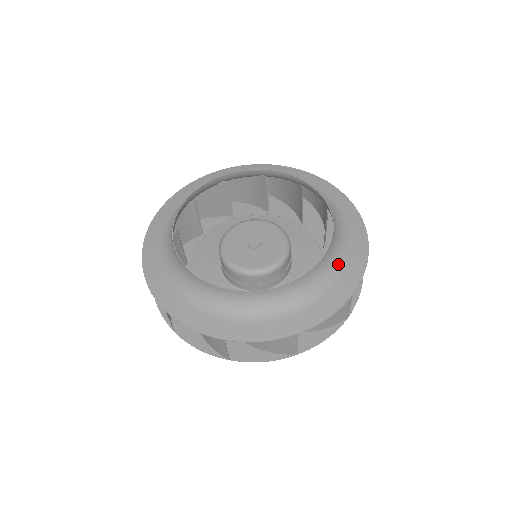
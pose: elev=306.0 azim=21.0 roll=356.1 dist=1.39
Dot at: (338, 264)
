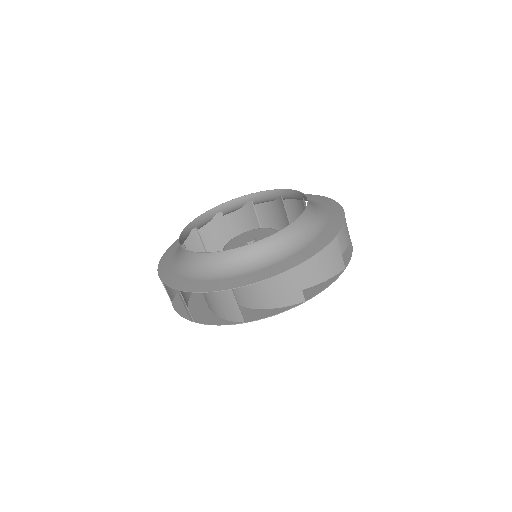
Dot at: (319, 223)
